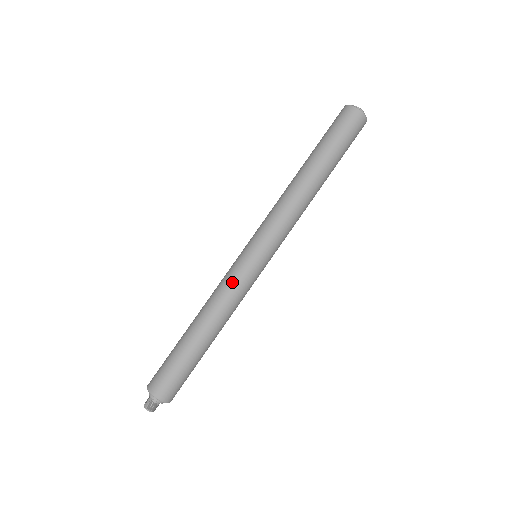
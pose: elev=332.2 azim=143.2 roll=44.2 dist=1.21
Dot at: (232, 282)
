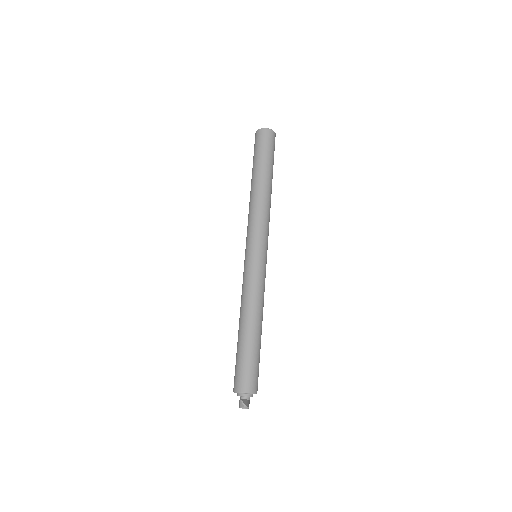
Dot at: (245, 280)
